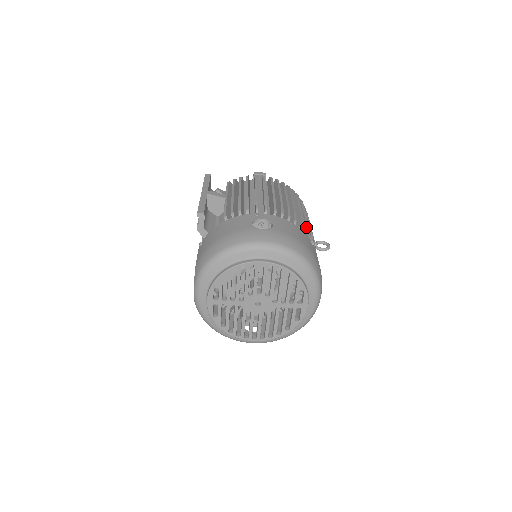
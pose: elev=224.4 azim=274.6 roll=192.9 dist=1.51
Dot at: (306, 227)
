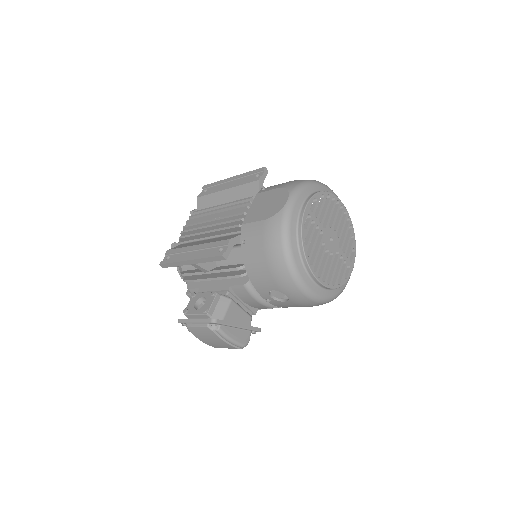
Dot at: occluded
